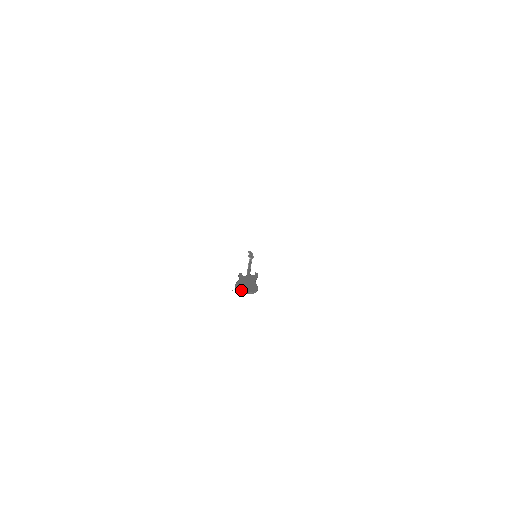
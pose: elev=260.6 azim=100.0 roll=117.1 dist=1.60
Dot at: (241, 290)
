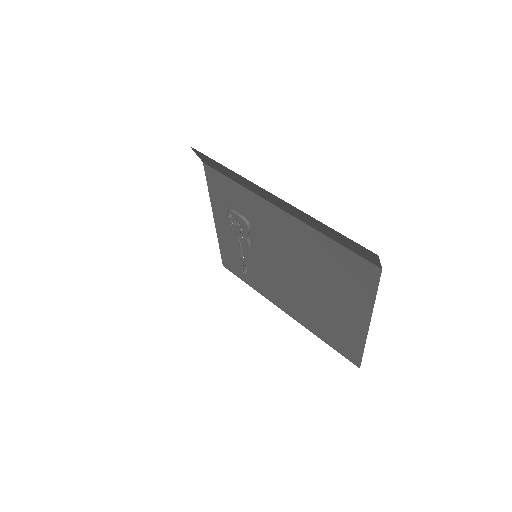
Dot at: occluded
